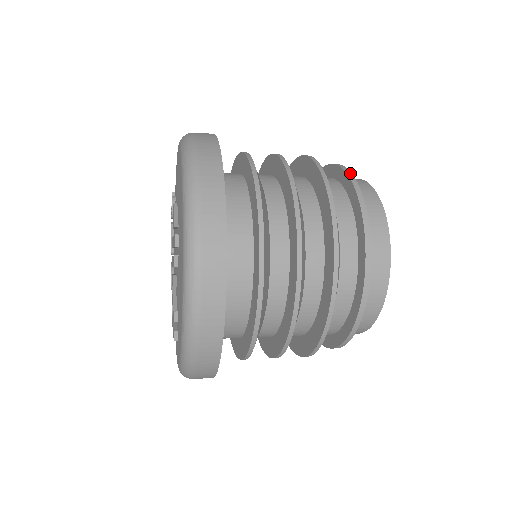
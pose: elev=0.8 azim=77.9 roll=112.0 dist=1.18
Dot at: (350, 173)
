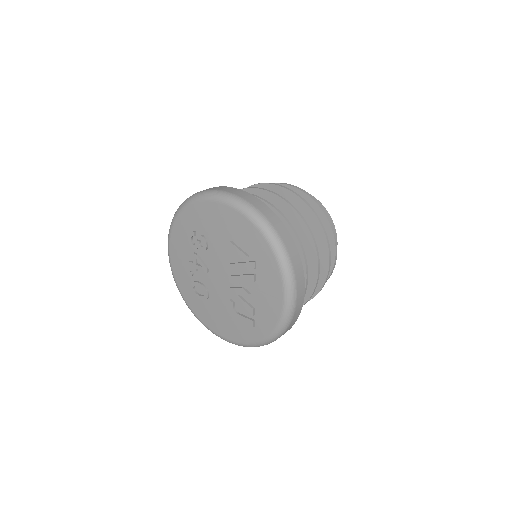
Dot at: (301, 189)
